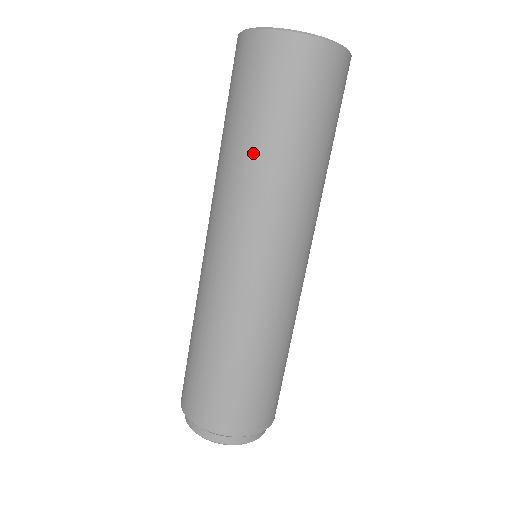
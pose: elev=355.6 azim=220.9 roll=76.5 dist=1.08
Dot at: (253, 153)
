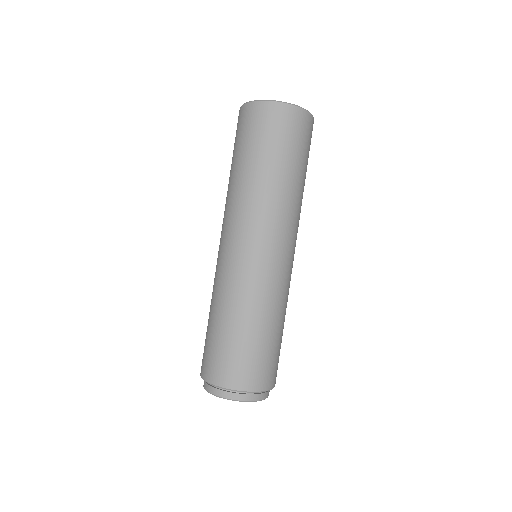
Dot at: (245, 176)
